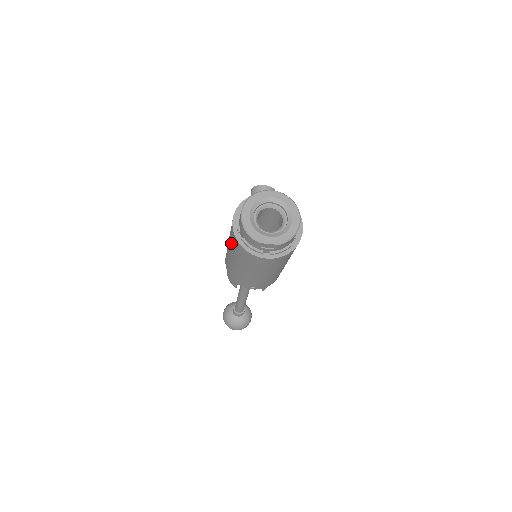
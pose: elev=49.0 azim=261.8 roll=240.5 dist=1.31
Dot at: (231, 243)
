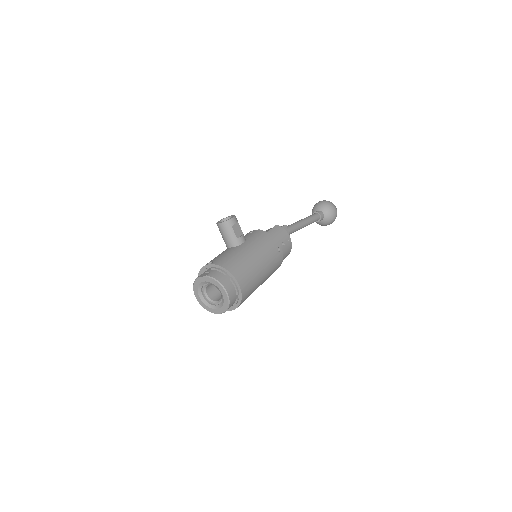
Dot at: occluded
